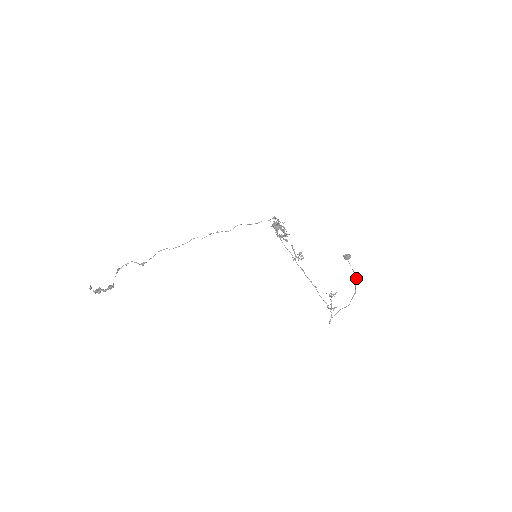
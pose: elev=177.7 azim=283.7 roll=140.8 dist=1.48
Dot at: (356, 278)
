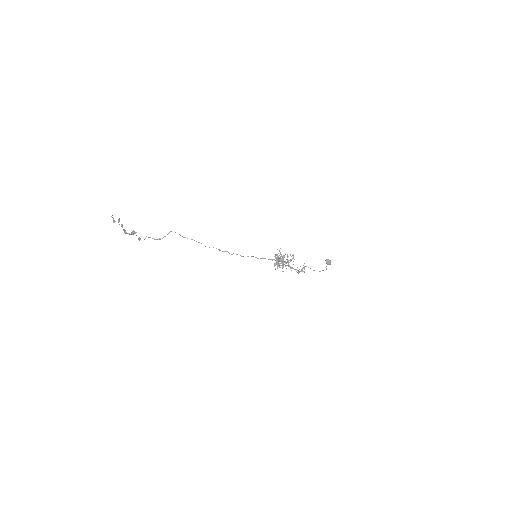
Dot at: occluded
